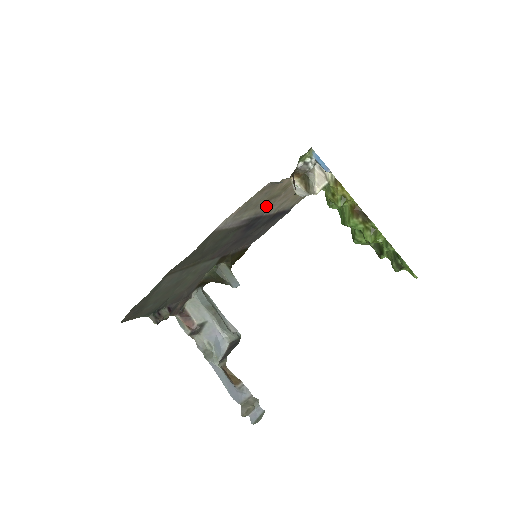
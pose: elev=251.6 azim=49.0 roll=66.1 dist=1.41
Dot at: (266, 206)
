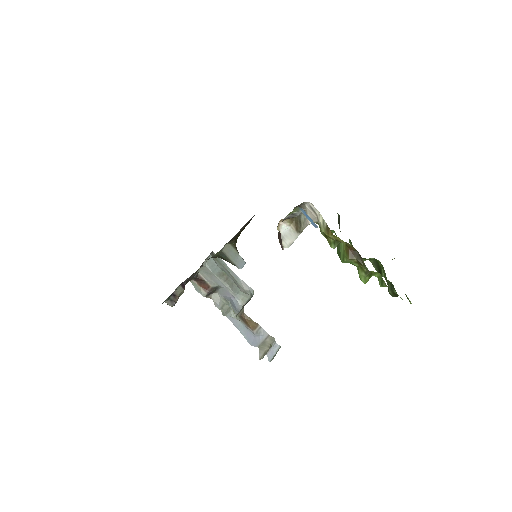
Dot at: occluded
